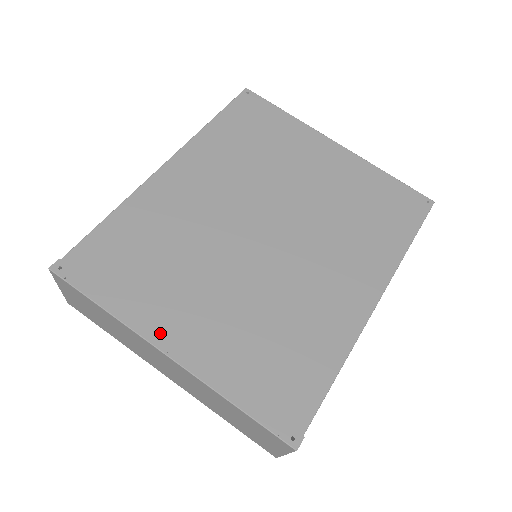
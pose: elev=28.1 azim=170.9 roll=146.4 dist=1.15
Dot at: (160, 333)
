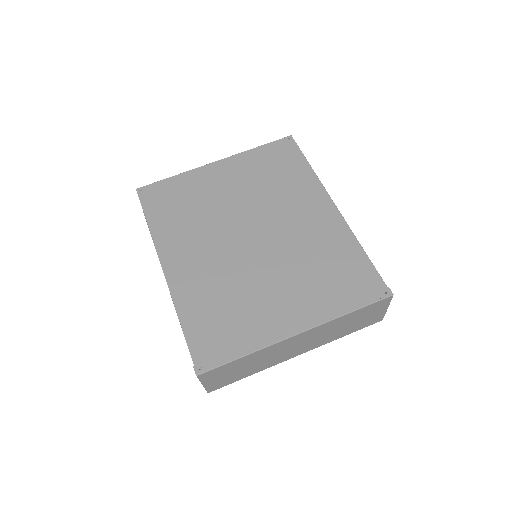
Dot at: (282, 330)
